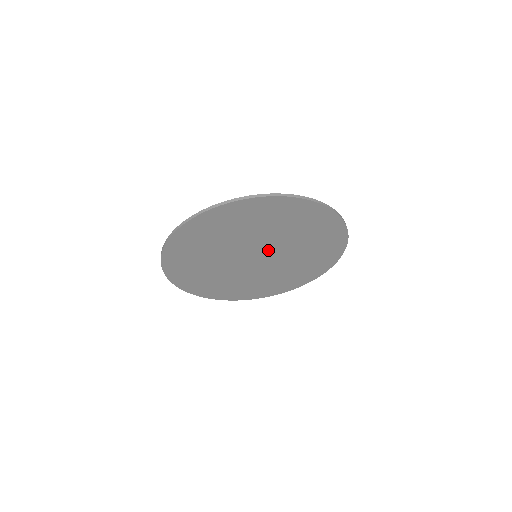
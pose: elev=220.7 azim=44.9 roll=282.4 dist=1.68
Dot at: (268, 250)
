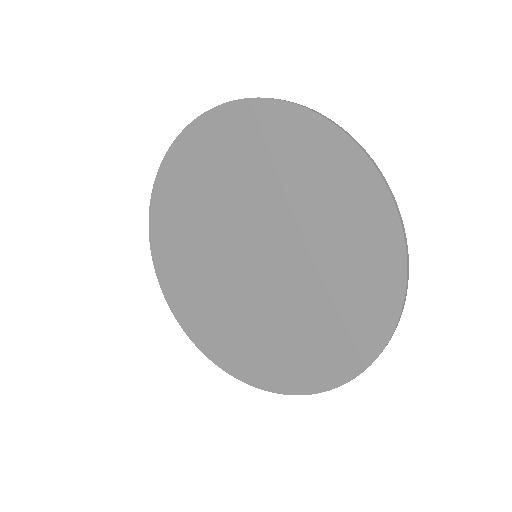
Dot at: (252, 232)
